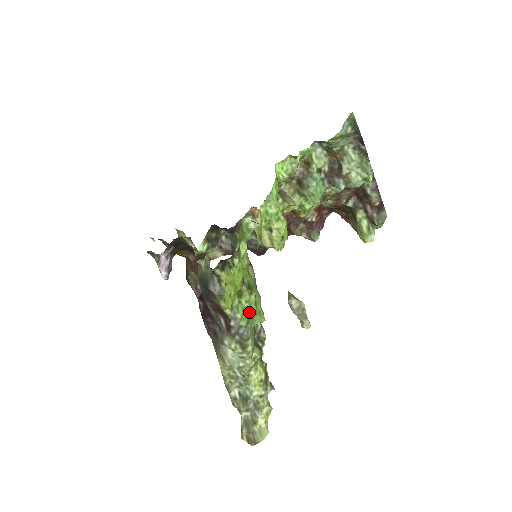
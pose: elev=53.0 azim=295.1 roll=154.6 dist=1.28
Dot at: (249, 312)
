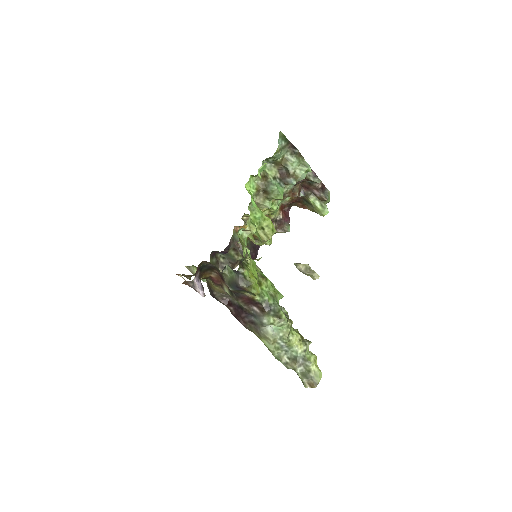
Dot at: (271, 293)
